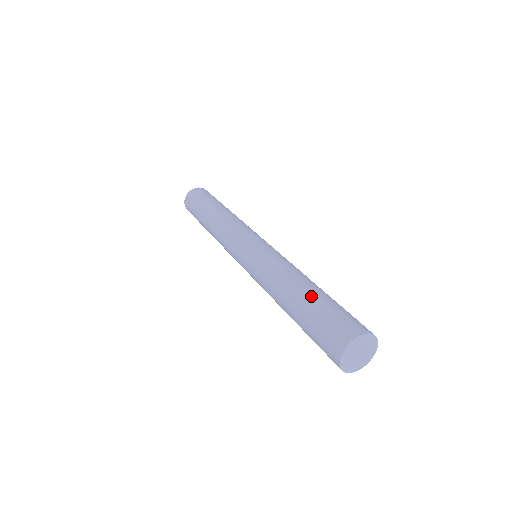
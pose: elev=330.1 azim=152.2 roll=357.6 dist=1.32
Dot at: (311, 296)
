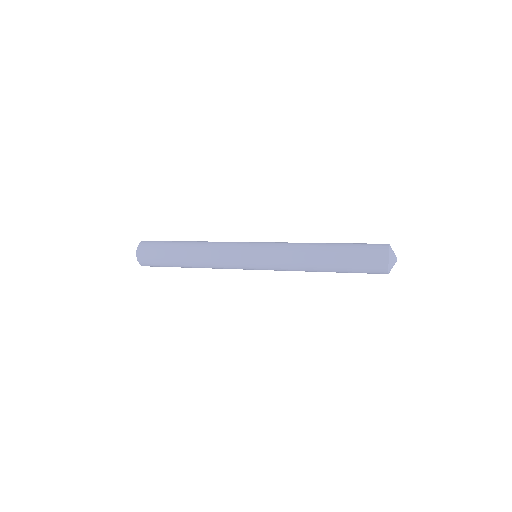
Dot at: (338, 249)
